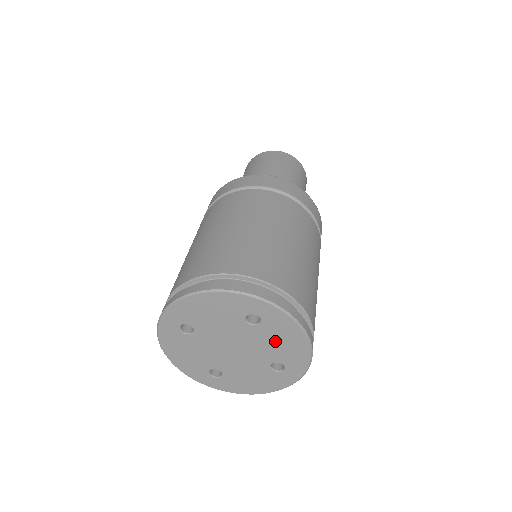
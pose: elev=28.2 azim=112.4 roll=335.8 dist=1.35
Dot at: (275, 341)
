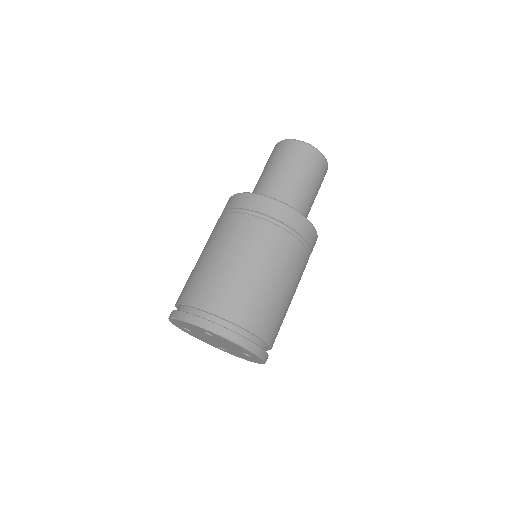
Dot at: (230, 344)
